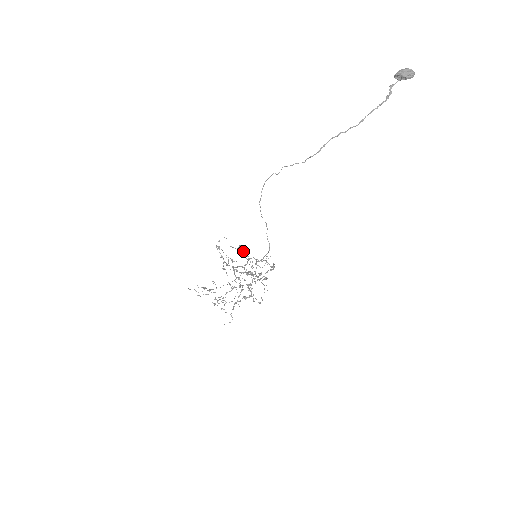
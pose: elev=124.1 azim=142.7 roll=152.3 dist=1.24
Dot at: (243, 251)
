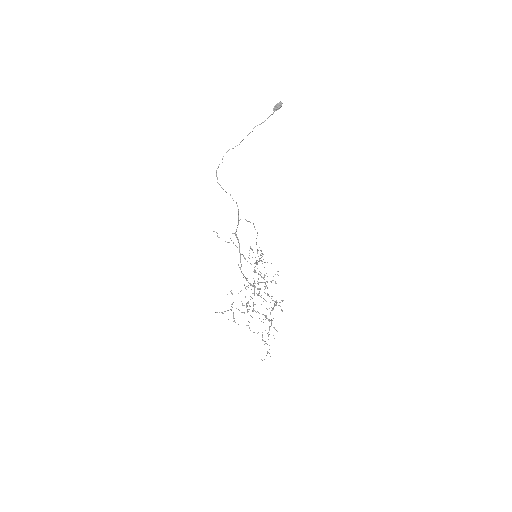
Dot at: occluded
